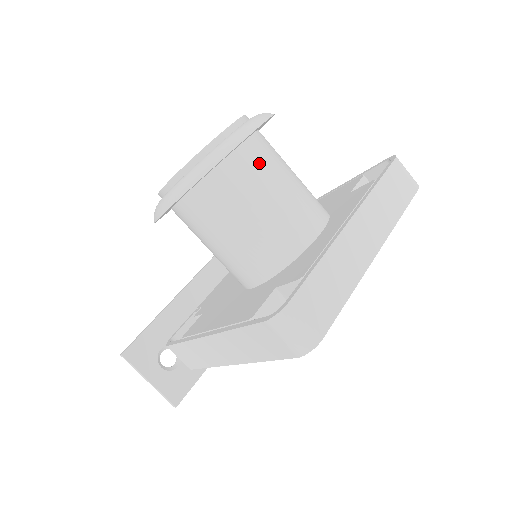
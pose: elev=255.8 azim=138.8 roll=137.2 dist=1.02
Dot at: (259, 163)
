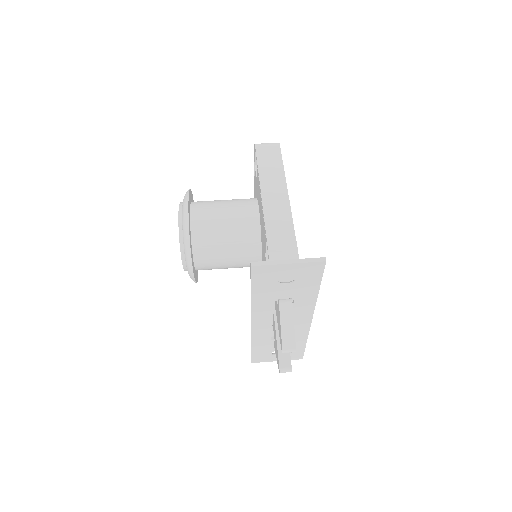
Dot at: occluded
